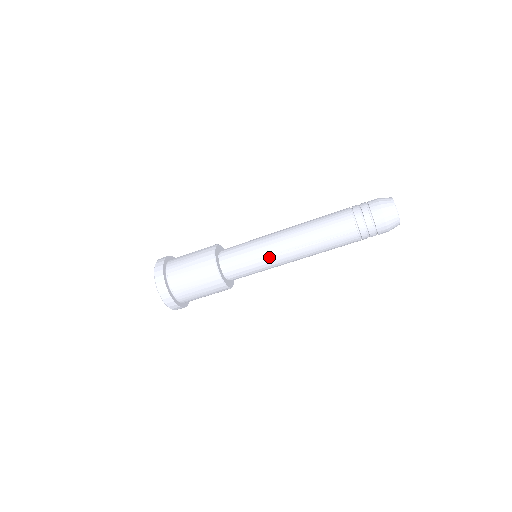
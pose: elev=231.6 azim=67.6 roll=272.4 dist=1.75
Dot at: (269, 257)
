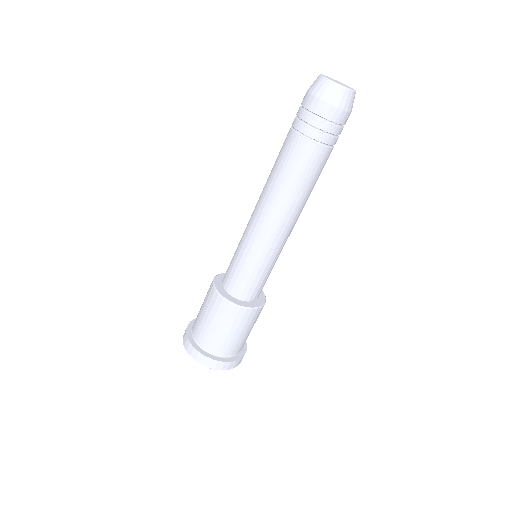
Dot at: (271, 251)
